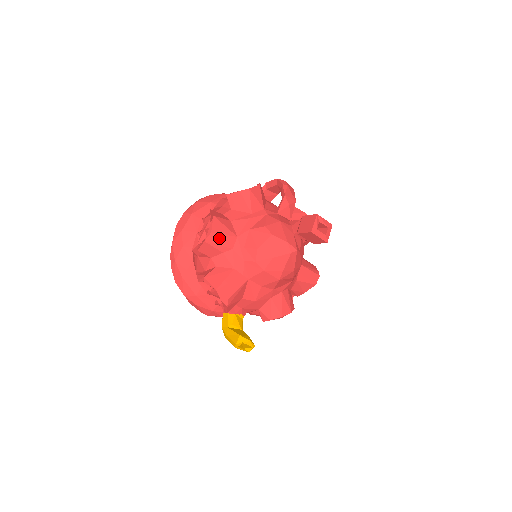
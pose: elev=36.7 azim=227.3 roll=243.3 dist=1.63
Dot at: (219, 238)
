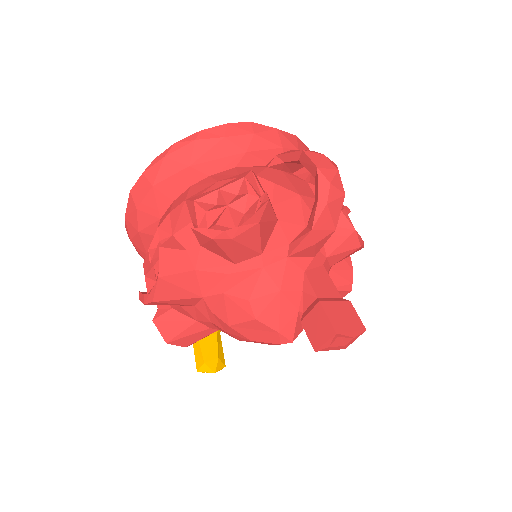
Dot at: (168, 303)
